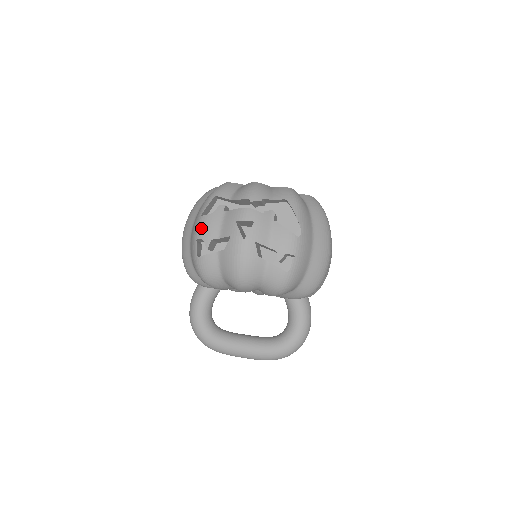
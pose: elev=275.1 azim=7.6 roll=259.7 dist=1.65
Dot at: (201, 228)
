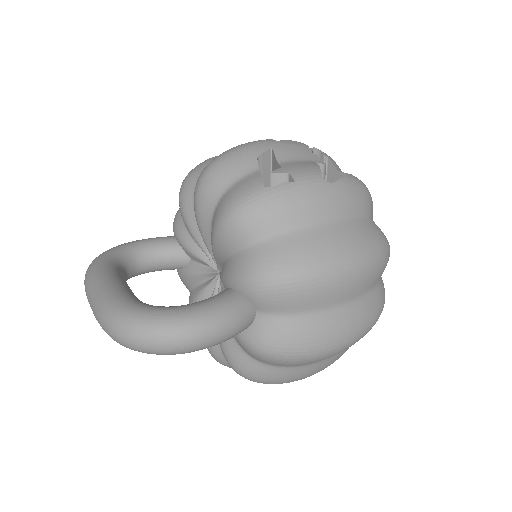
Dot at: occluded
